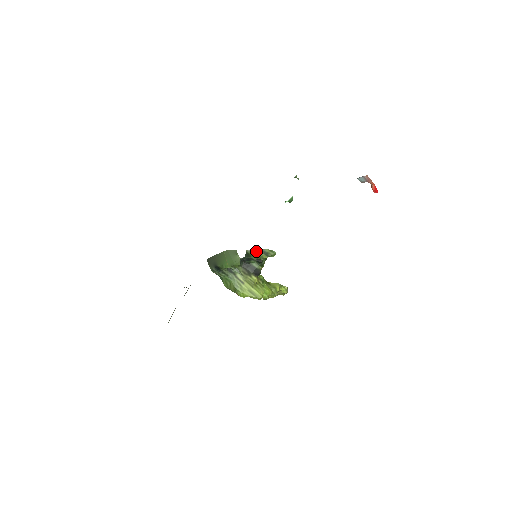
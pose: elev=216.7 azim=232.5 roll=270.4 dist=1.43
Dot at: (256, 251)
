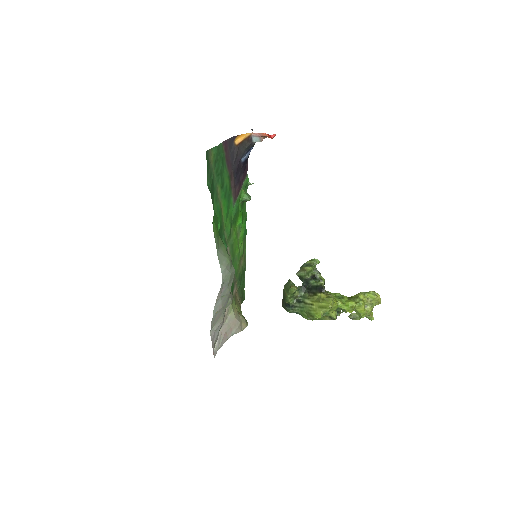
Dot at: (301, 269)
